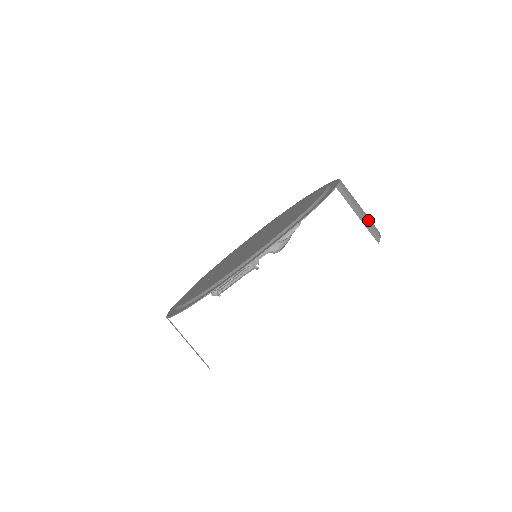
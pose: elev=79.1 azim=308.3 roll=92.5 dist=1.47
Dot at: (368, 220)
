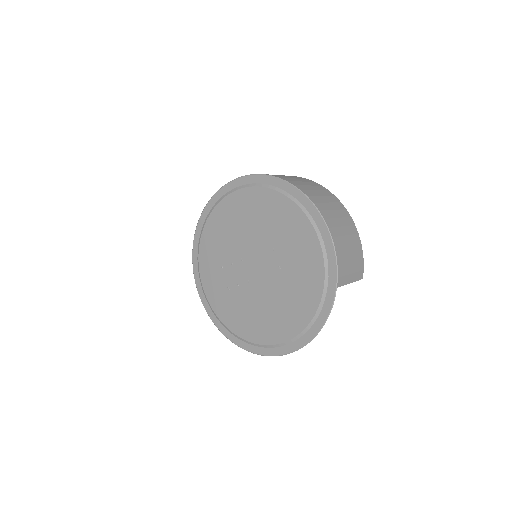
Dot at: (356, 264)
